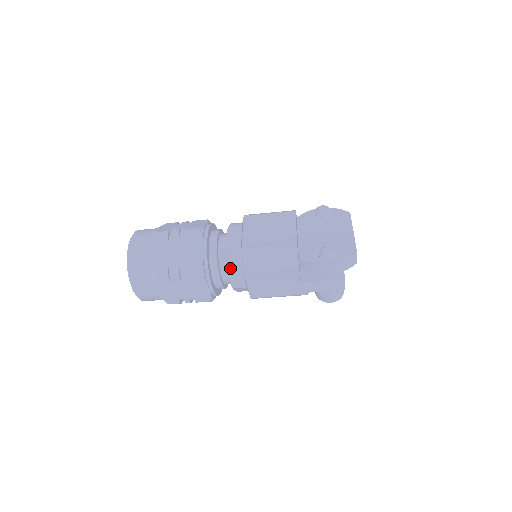
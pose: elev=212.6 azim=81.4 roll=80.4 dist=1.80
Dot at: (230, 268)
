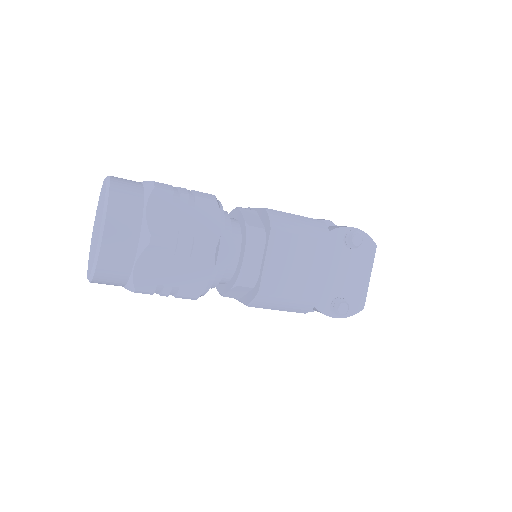
Dot at: (231, 291)
